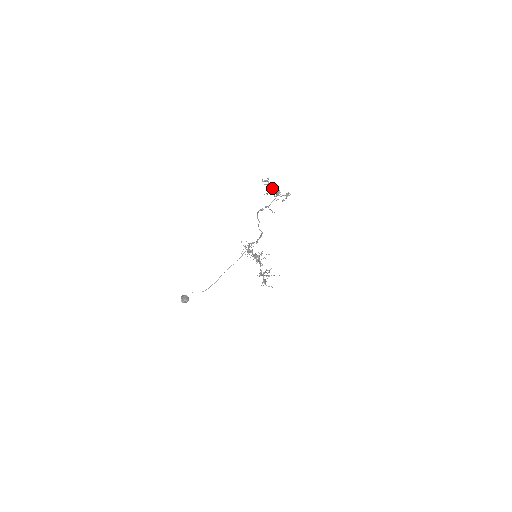
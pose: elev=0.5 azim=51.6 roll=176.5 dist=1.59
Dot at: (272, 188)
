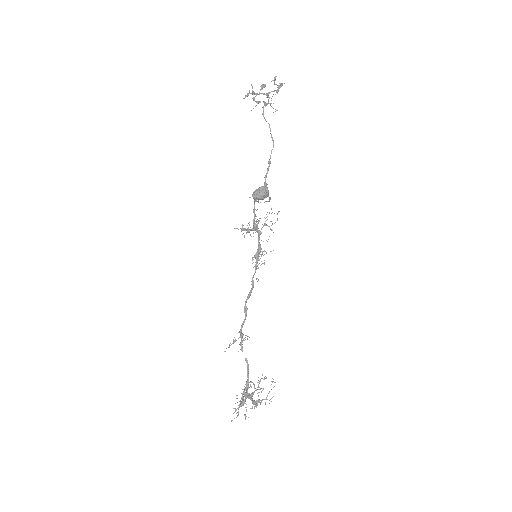
Dot at: (262, 86)
